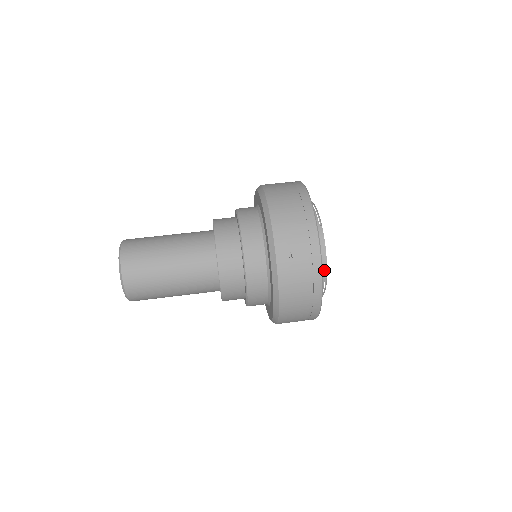
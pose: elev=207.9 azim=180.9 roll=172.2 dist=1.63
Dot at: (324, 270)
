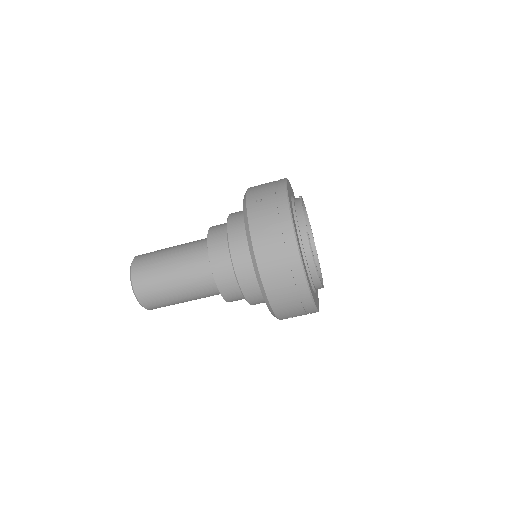
Dot at: (303, 225)
